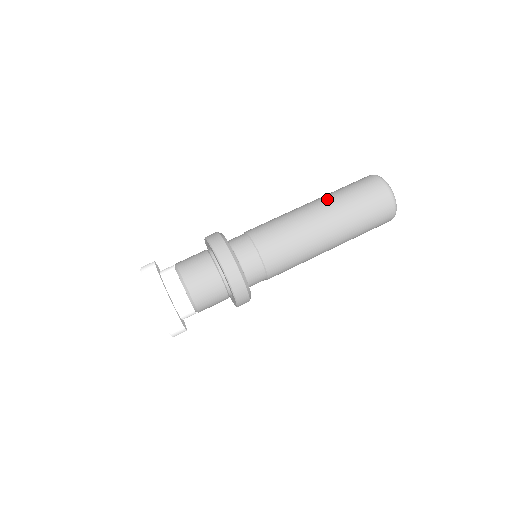
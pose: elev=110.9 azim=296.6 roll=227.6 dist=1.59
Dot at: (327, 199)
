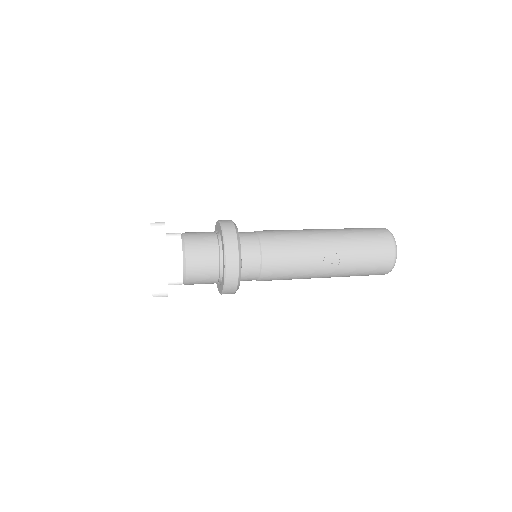
Dot at: occluded
